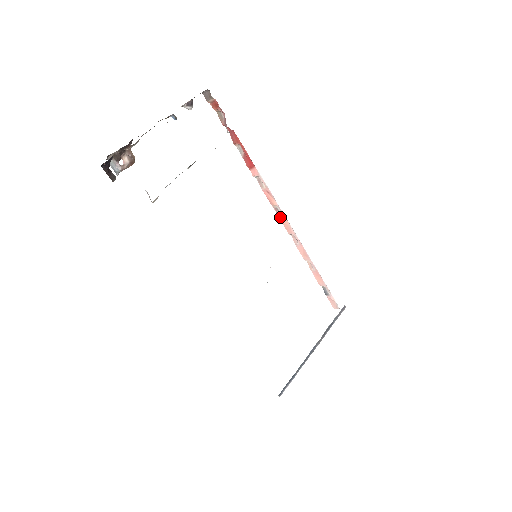
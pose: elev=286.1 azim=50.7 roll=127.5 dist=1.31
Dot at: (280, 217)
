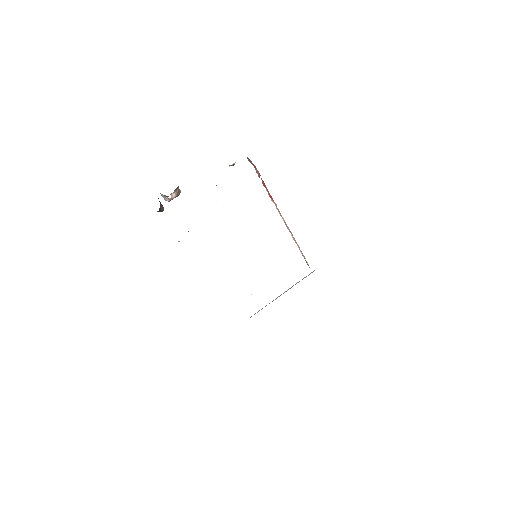
Dot at: (285, 223)
